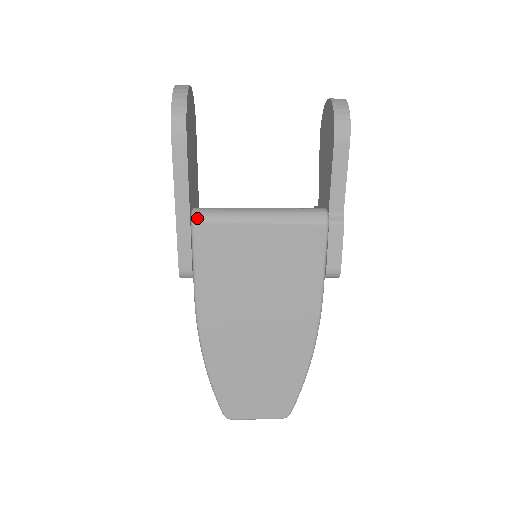
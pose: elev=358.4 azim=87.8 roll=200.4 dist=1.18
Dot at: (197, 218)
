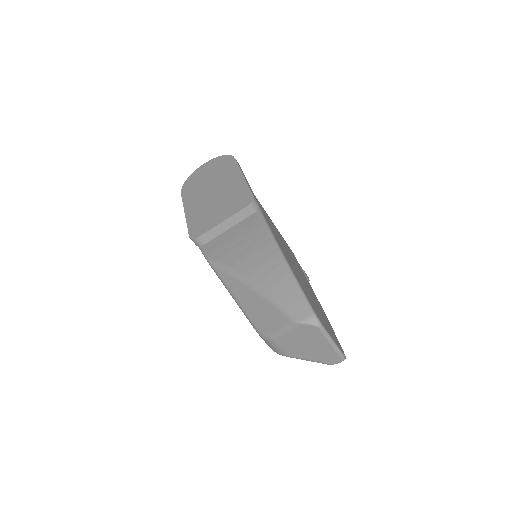
Dot at: occluded
